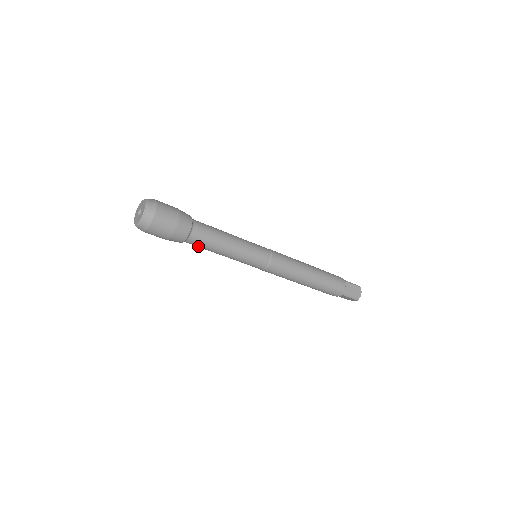
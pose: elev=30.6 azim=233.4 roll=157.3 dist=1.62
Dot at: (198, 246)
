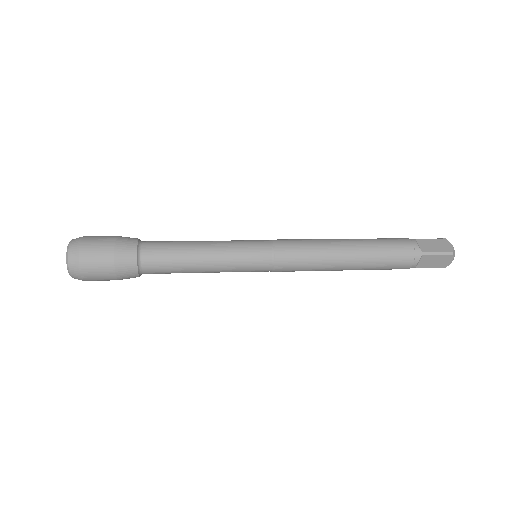
Dot at: occluded
